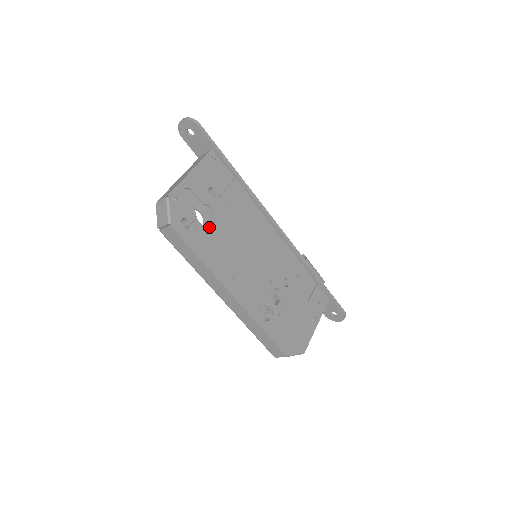
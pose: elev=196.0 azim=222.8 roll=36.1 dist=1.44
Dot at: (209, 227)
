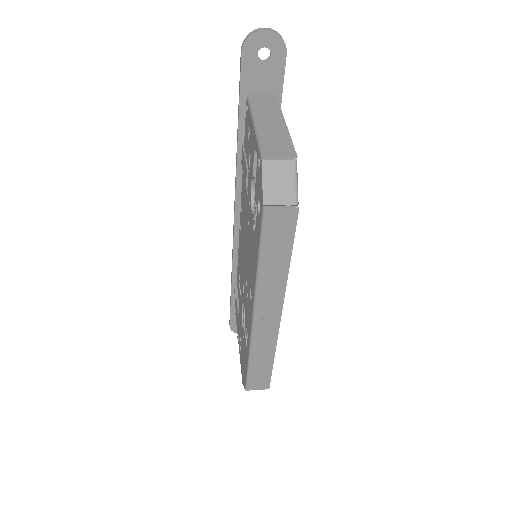
Dot at: occluded
